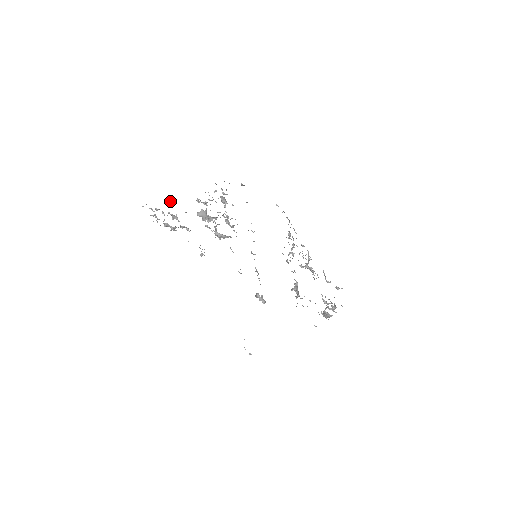
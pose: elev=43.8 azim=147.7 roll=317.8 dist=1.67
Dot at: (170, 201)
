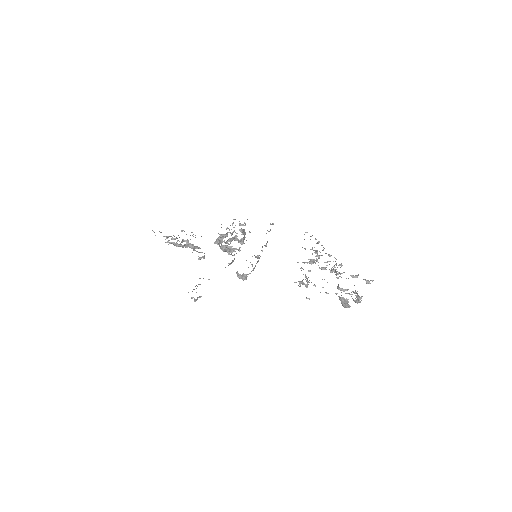
Dot at: (184, 231)
